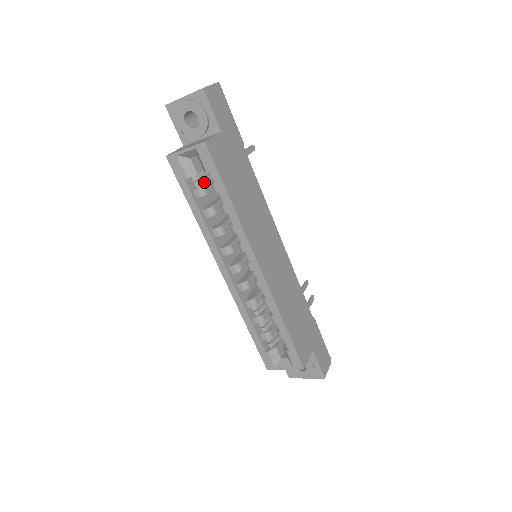
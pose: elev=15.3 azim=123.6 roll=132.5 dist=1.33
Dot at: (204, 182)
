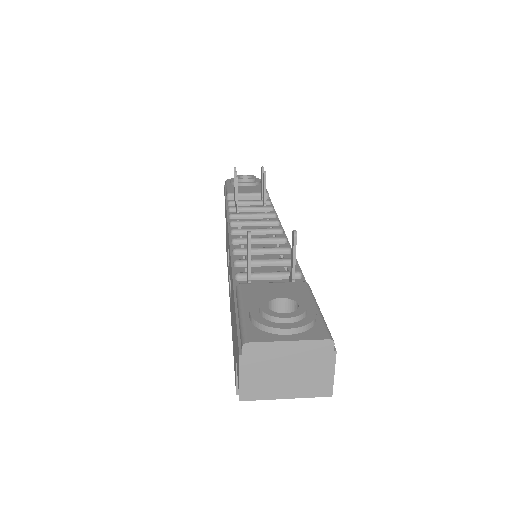
Dot at: occluded
